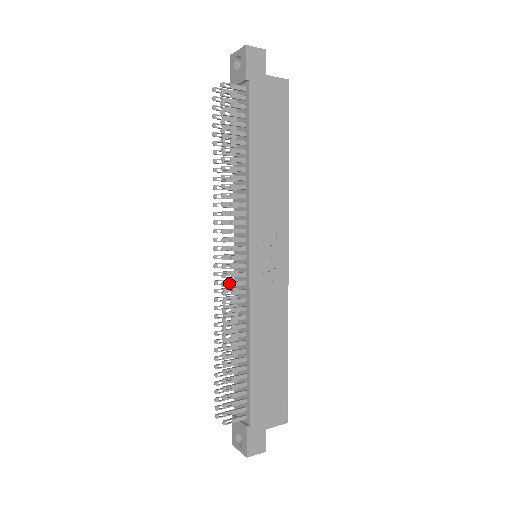
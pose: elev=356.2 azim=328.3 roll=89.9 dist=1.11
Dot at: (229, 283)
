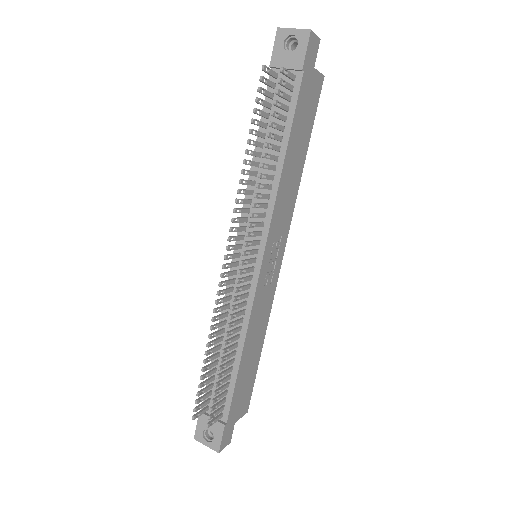
Dot at: (229, 284)
